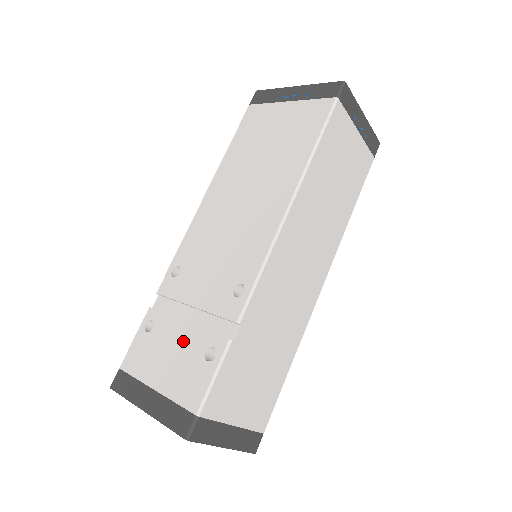
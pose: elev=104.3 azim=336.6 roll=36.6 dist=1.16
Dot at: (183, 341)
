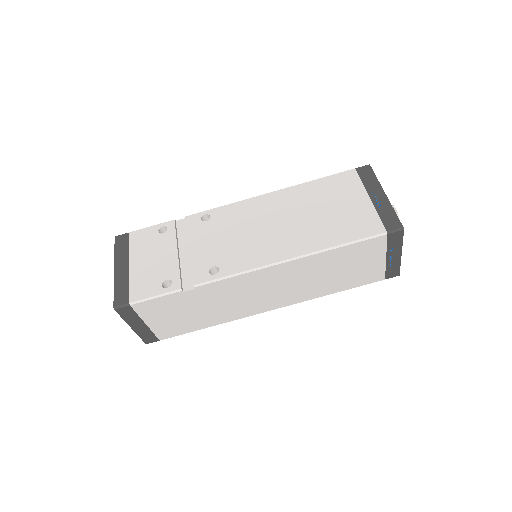
Dot at: (165, 260)
